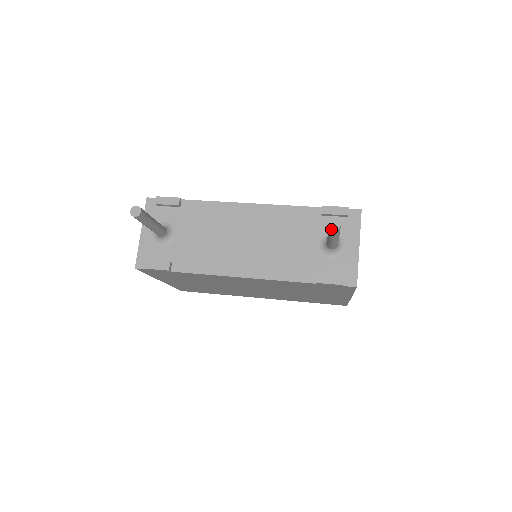
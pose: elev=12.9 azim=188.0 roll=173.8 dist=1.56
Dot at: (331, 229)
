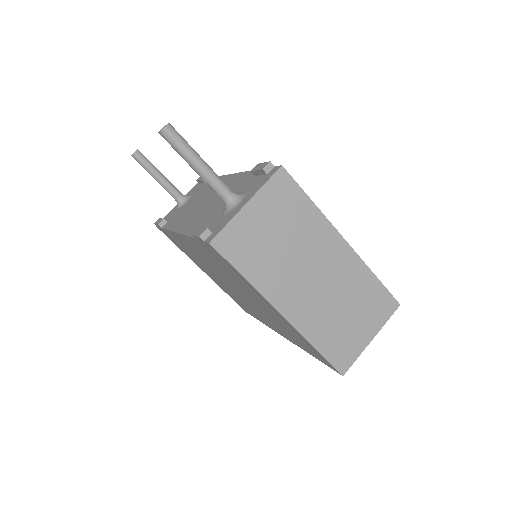
Dot at: (161, 134)
